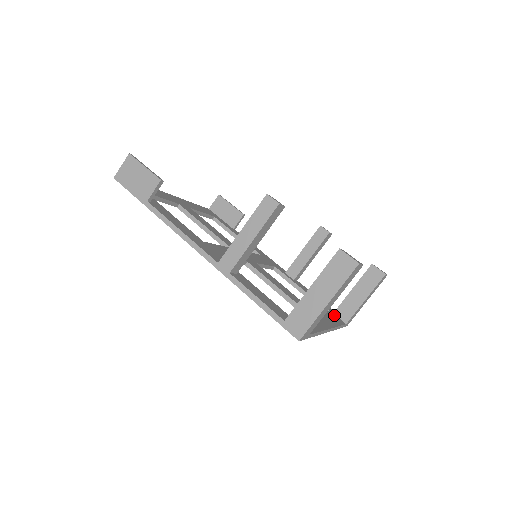
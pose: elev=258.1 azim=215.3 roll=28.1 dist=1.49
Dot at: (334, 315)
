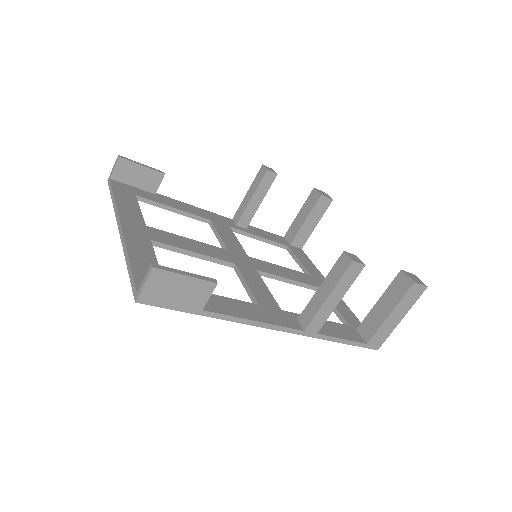
Dot at: (294, 248)
